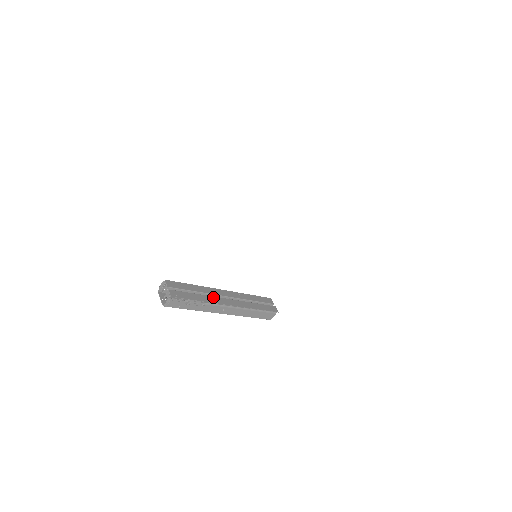
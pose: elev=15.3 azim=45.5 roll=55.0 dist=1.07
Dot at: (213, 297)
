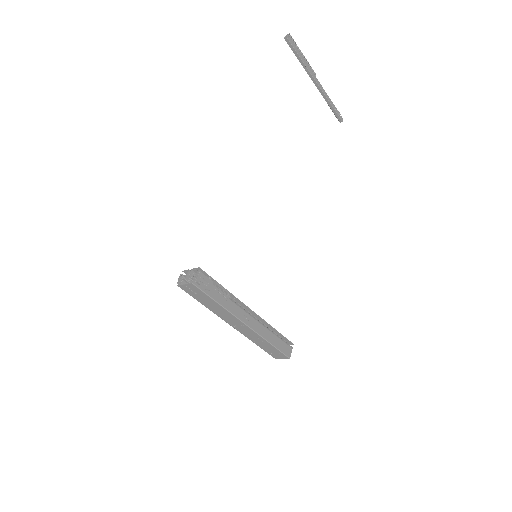
Dot at: occluded
